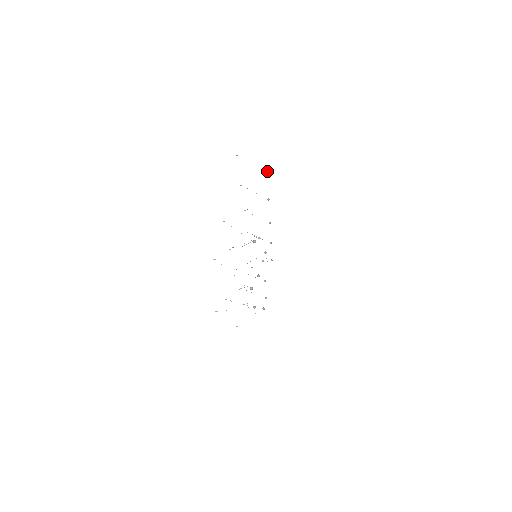
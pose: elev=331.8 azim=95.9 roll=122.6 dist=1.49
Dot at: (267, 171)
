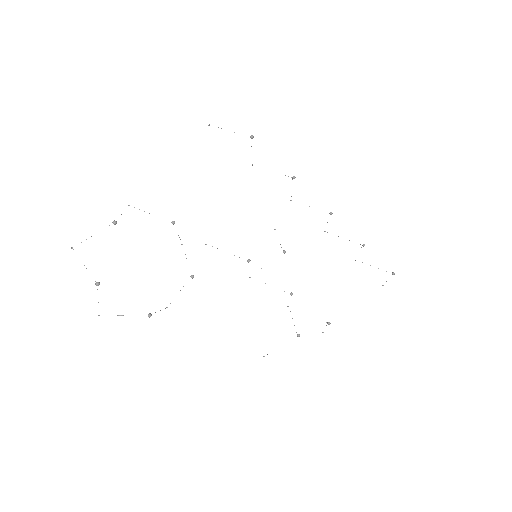
Dot at: (251, 136)
